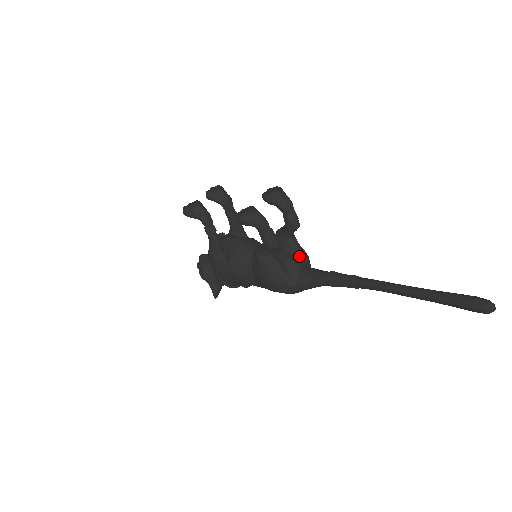
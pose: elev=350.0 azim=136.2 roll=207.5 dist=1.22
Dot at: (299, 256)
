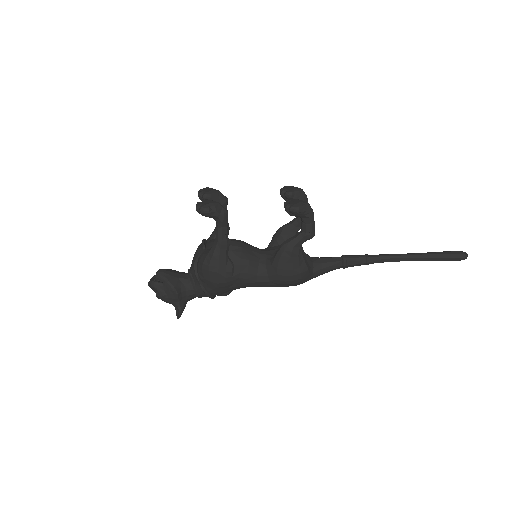
Dot at: (302, 249)
